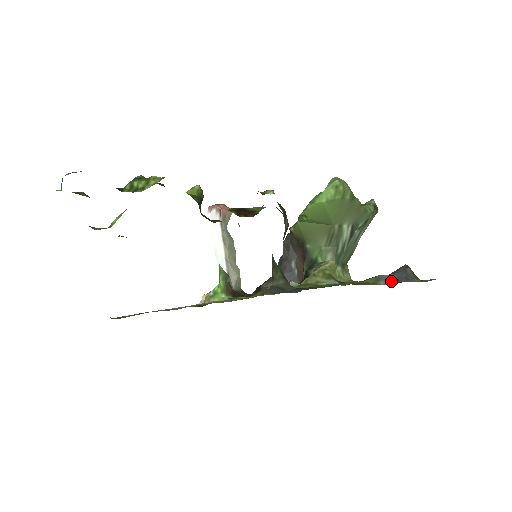
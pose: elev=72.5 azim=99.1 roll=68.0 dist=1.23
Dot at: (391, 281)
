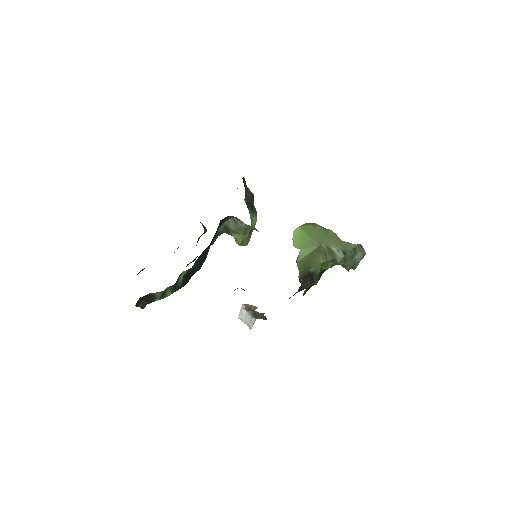
Dot at: occluded
